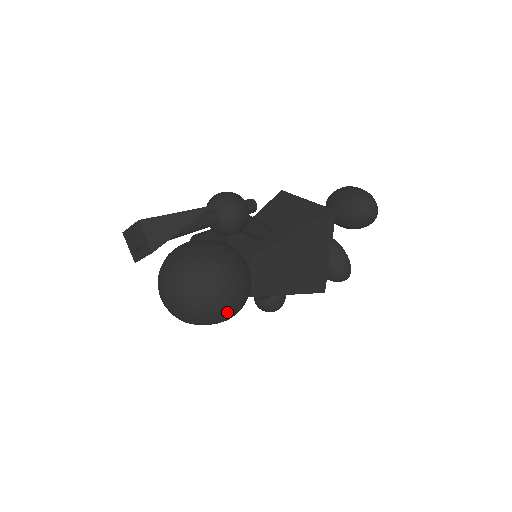
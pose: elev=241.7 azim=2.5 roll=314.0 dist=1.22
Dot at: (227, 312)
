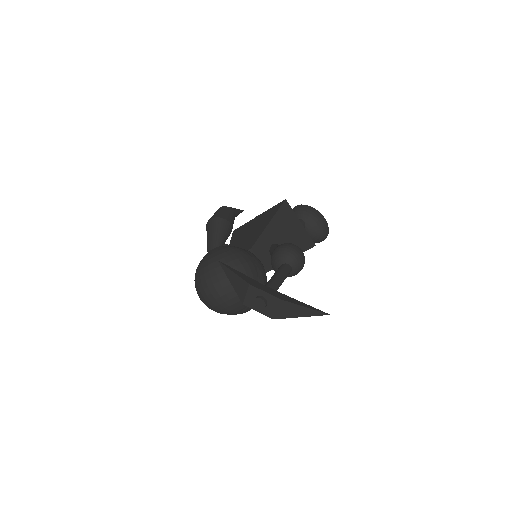
Dot at: occluded
